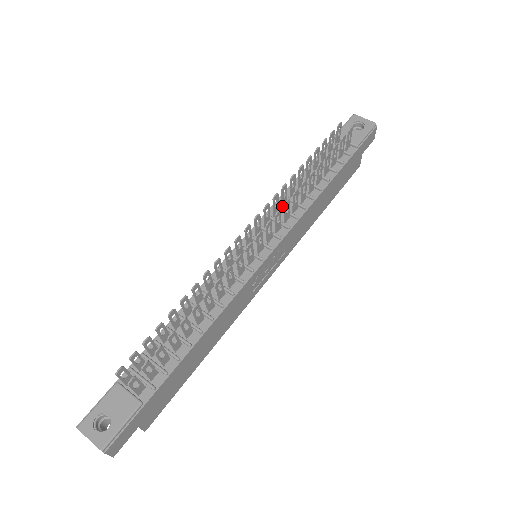
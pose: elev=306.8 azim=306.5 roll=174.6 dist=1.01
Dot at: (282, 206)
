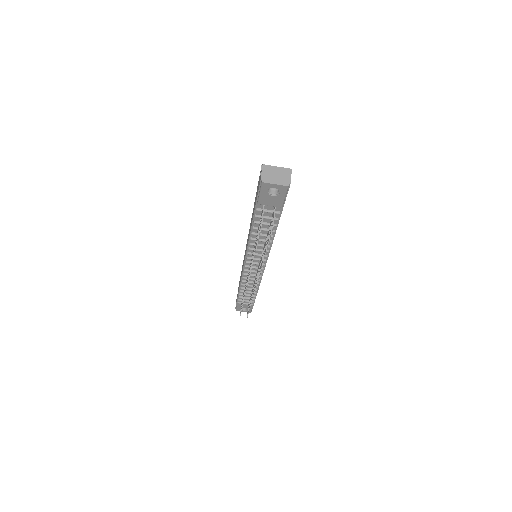
Dot at: occluded
